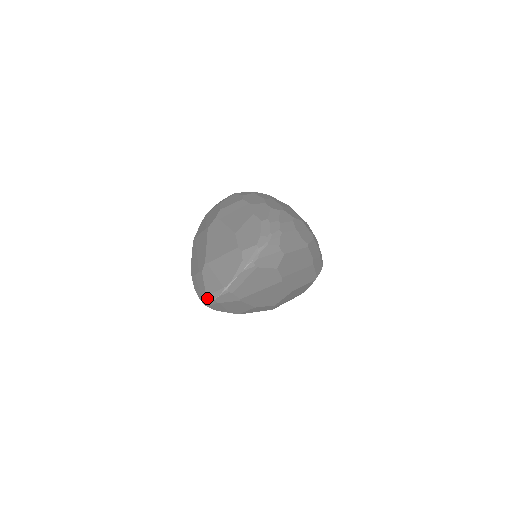
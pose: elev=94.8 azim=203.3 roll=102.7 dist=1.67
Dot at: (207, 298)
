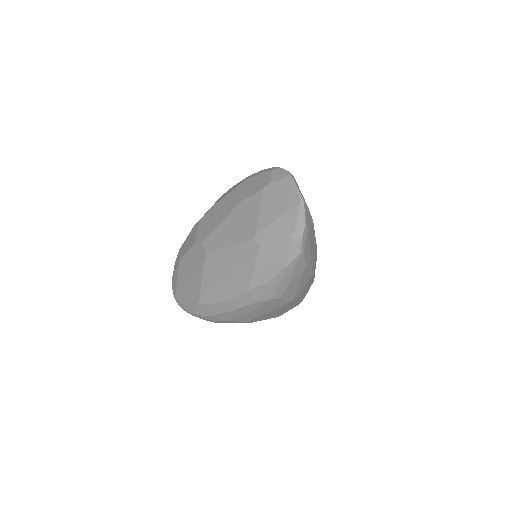
Dot at: (297, 236)
